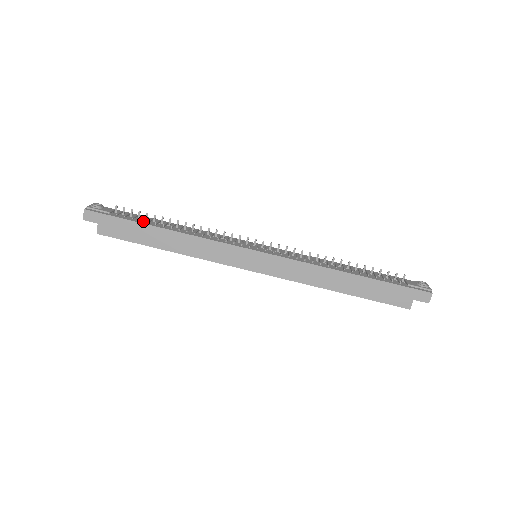
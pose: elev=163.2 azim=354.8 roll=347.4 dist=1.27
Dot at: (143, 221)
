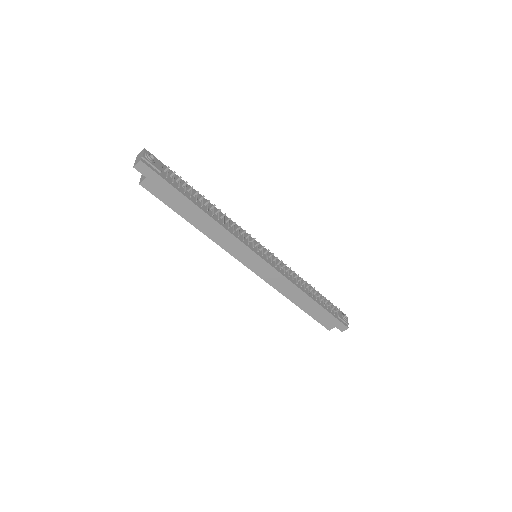
Dot at: (187, 193)
